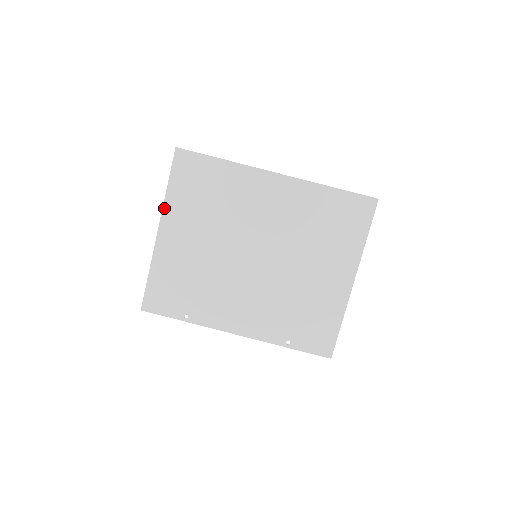
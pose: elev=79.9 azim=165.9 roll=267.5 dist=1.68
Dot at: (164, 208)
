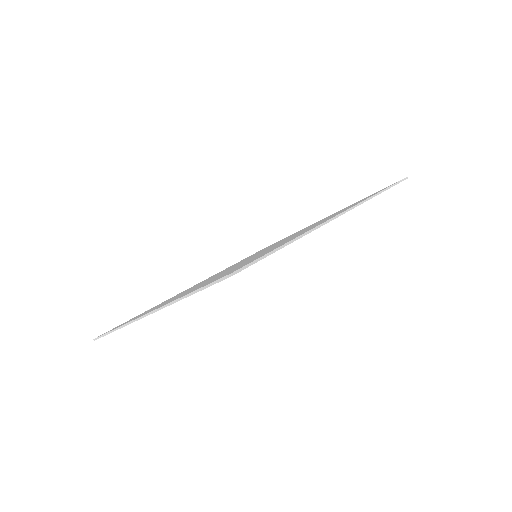
Dot at: (169, 305)
